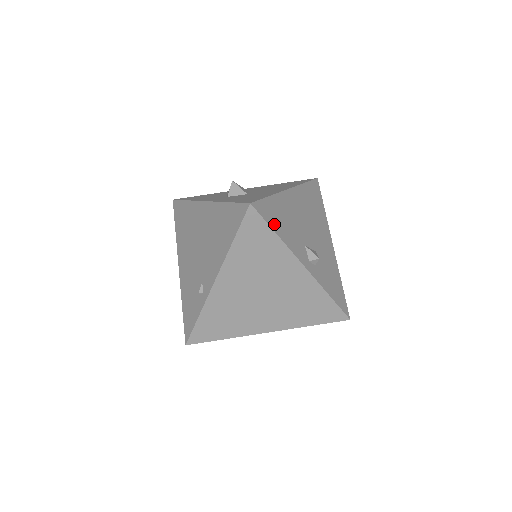
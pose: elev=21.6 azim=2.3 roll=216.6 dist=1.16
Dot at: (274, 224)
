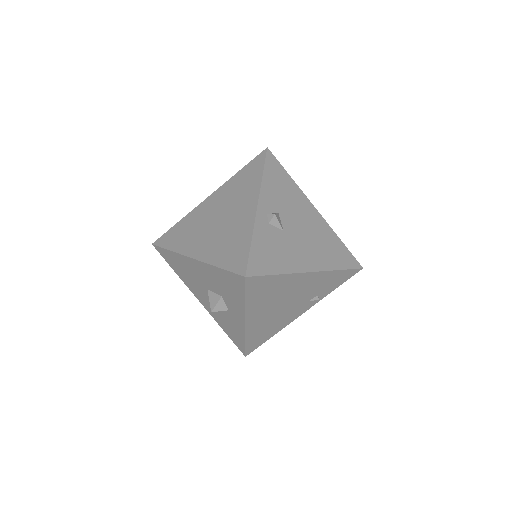
Dot at: (270, 172)
